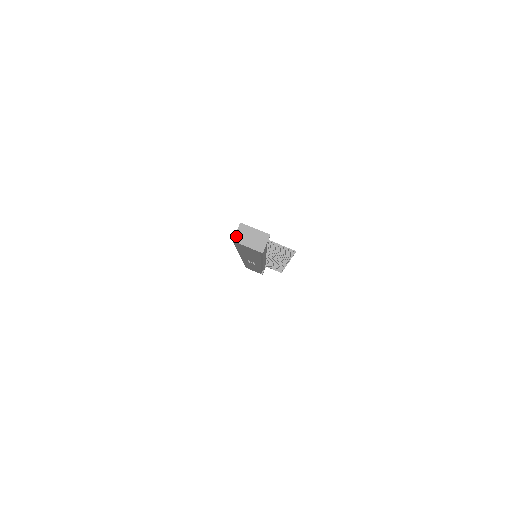
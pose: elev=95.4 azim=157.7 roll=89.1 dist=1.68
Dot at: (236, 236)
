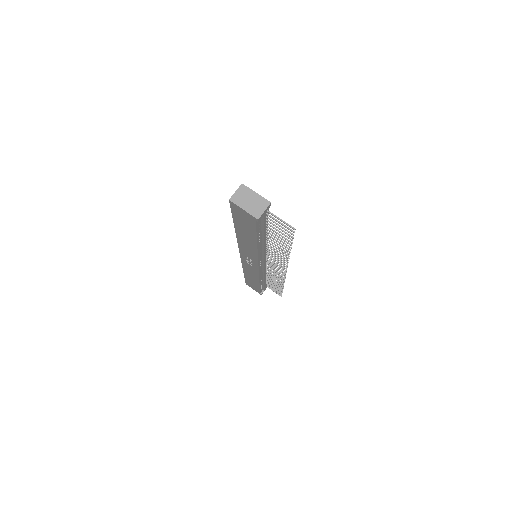
Dot at: (234, 196)
